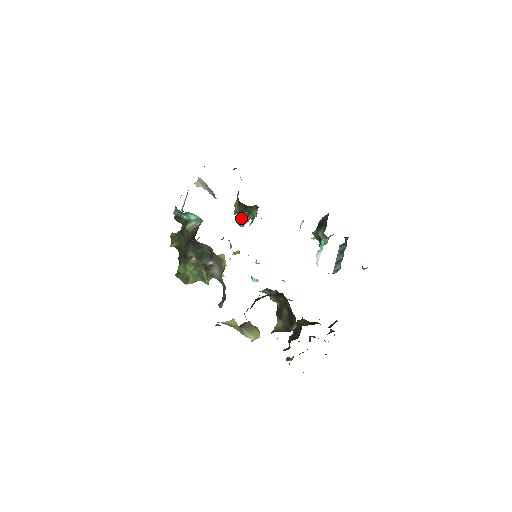
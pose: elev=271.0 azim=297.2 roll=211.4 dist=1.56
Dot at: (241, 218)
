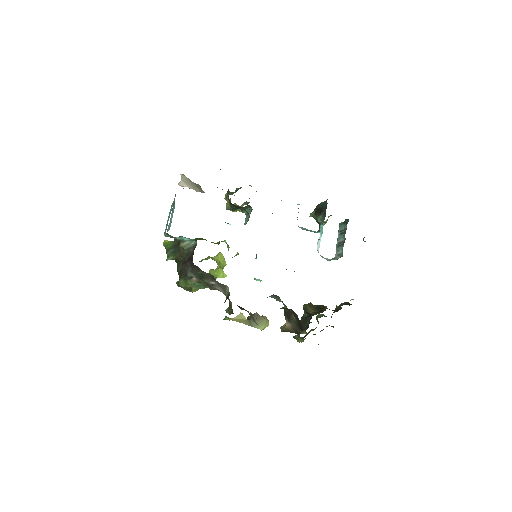
Dot at: occluded
